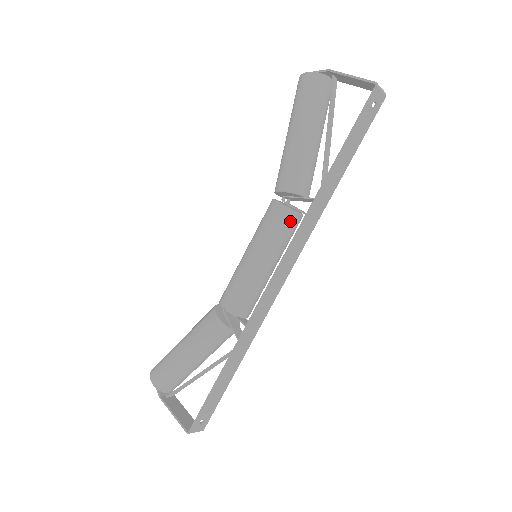
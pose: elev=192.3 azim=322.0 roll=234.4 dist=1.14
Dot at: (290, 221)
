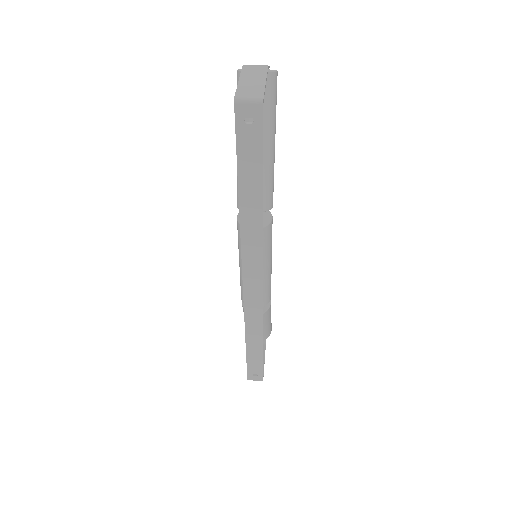
Dot at: occluded
